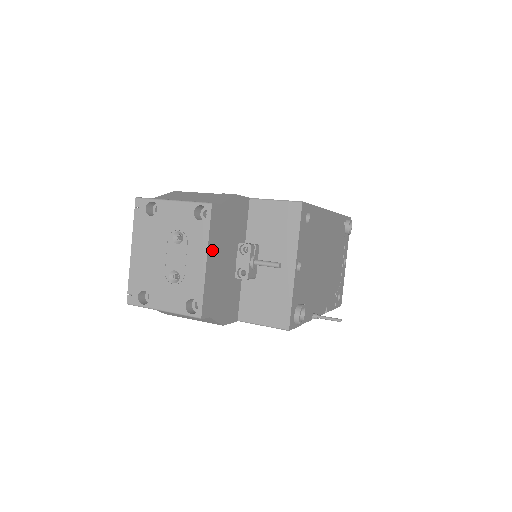
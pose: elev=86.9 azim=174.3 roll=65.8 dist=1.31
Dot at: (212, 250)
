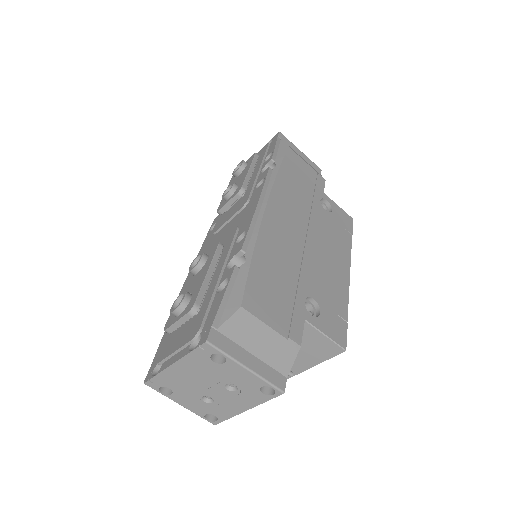
Dot at: occluded
